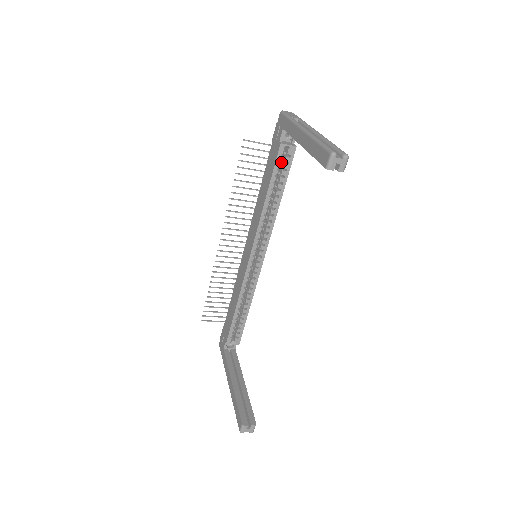
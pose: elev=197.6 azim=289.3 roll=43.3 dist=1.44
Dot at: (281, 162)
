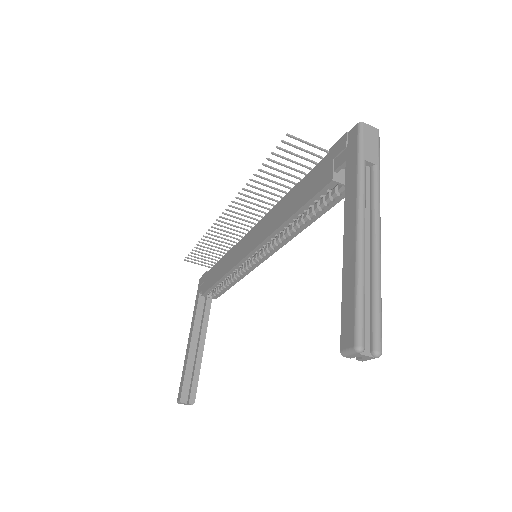
Dot at: occluded
